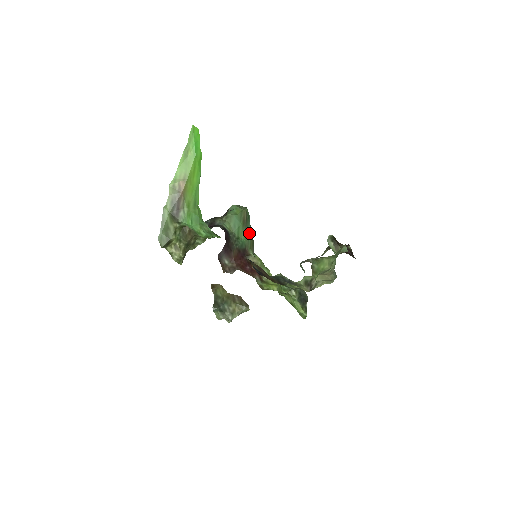
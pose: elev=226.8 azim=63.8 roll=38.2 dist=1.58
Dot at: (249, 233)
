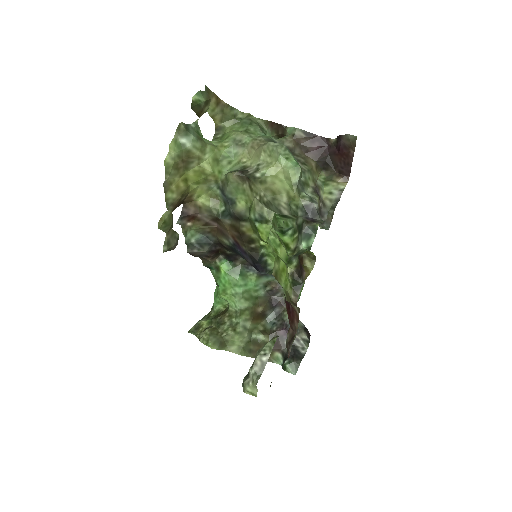
Dot at: occluded
